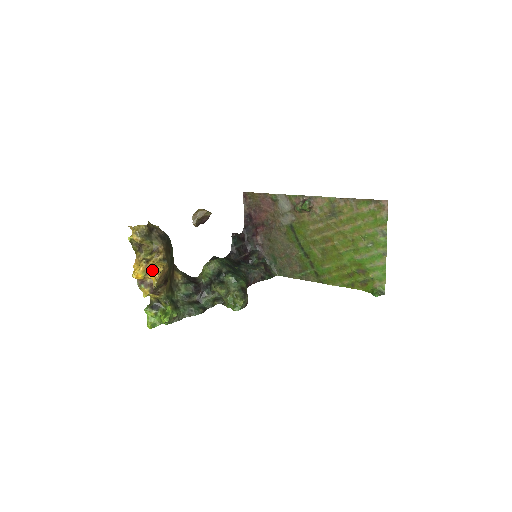
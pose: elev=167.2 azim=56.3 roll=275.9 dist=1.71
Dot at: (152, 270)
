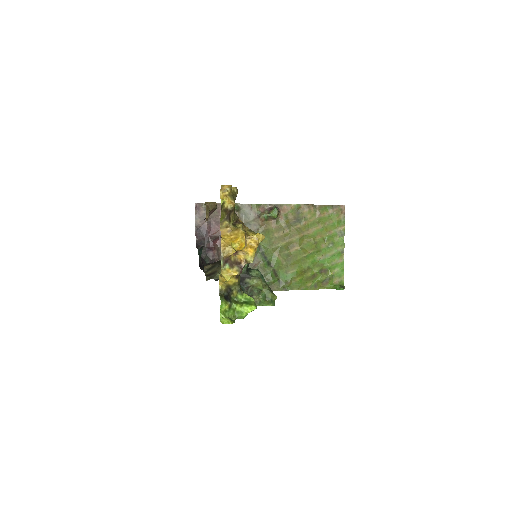
Dot at: (246, 242)
